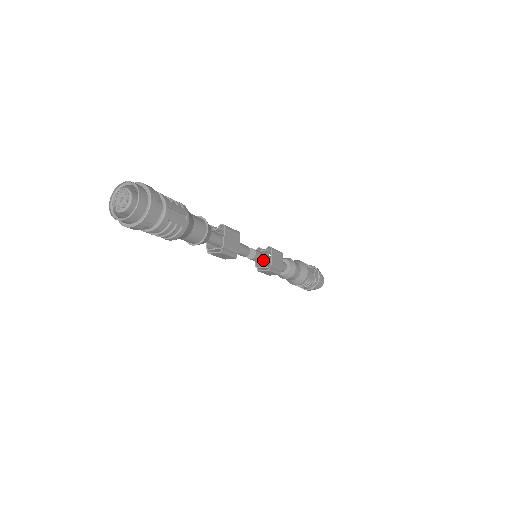
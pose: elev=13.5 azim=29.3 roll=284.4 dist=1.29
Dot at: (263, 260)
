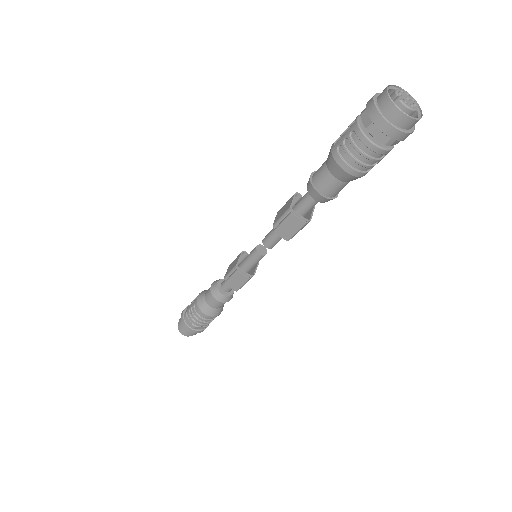
Dot at: occluded
